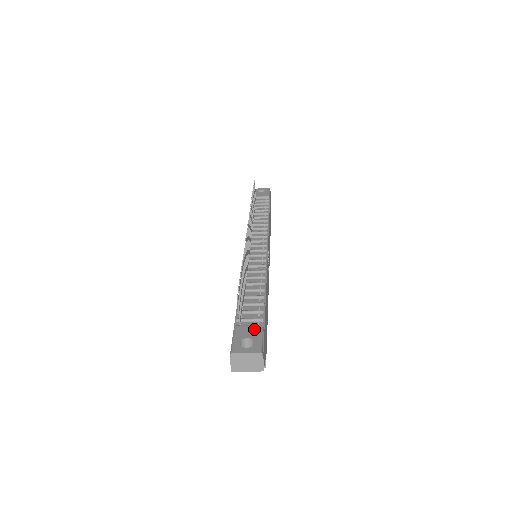
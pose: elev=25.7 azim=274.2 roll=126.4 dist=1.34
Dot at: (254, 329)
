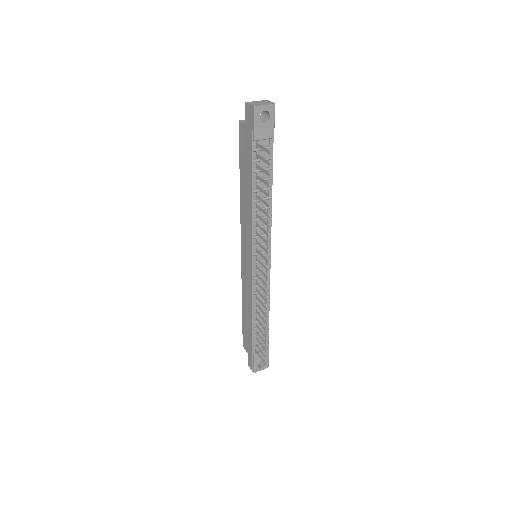
Dot at: occluded
